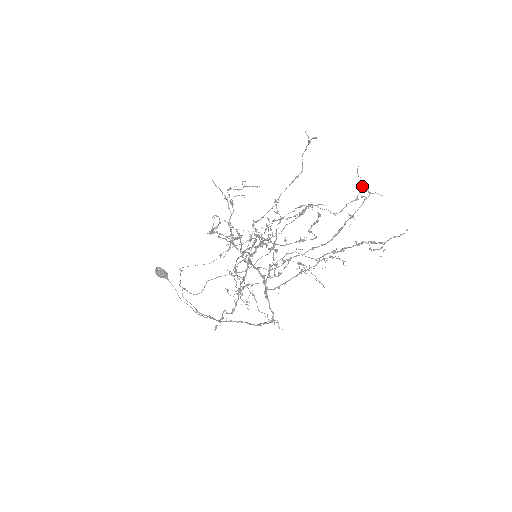
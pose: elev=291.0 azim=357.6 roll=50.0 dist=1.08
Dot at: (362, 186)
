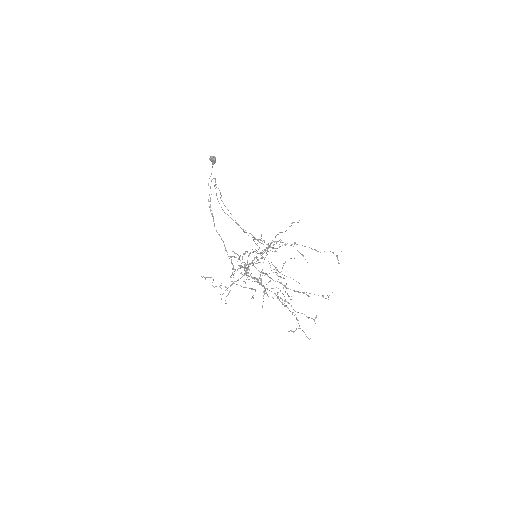
Dot at: (315, 318)
